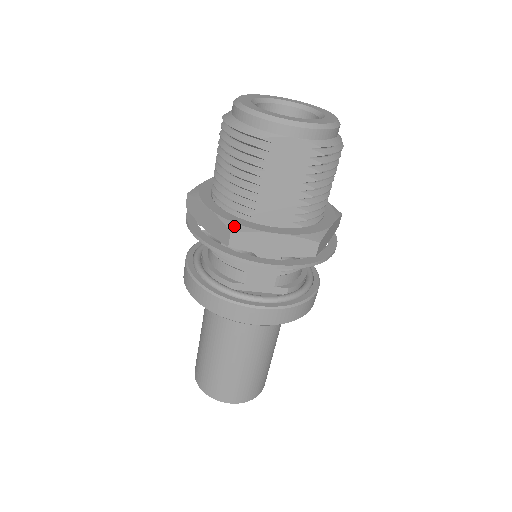
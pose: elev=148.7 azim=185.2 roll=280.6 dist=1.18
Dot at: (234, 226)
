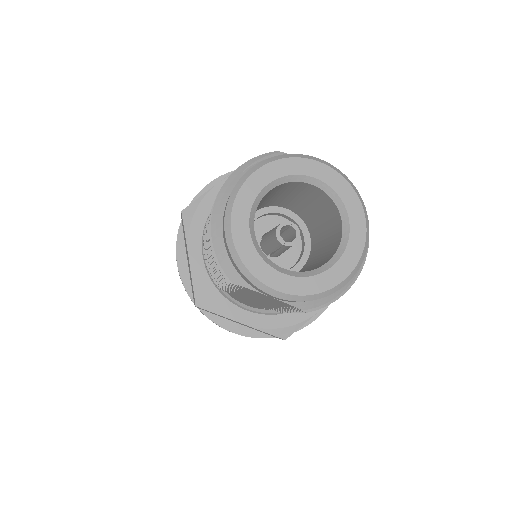
Dot at: (202, 300)
